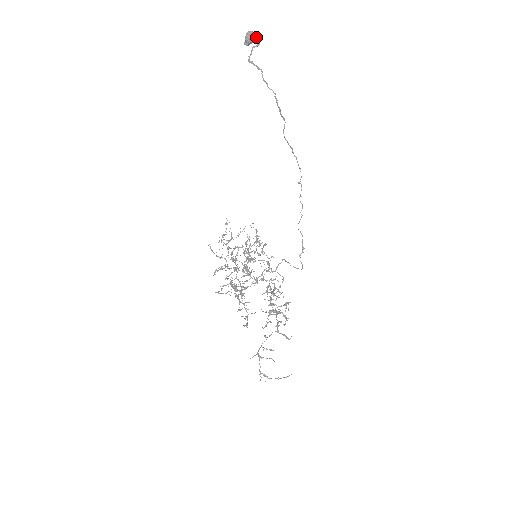
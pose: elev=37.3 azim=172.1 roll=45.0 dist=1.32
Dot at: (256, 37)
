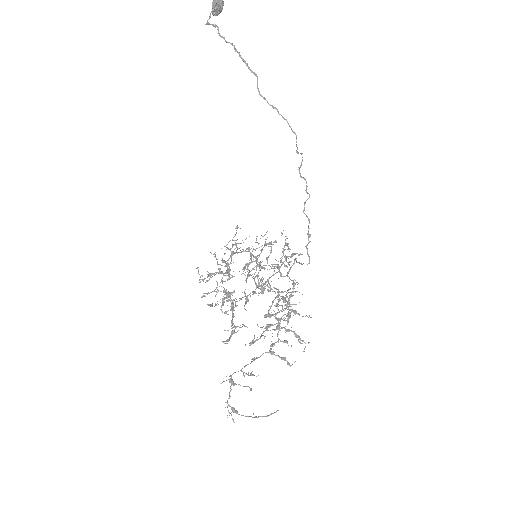
Dot at: (223, 2)
